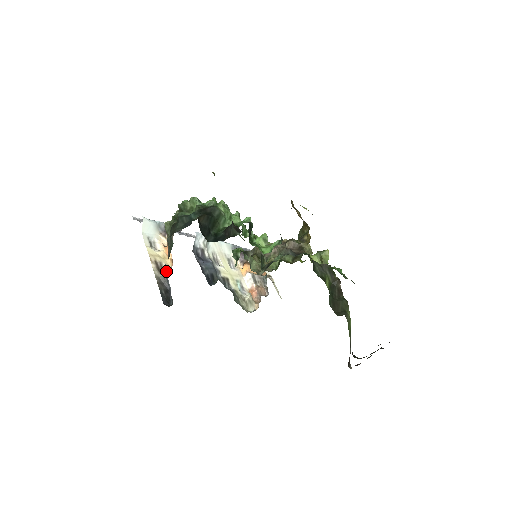
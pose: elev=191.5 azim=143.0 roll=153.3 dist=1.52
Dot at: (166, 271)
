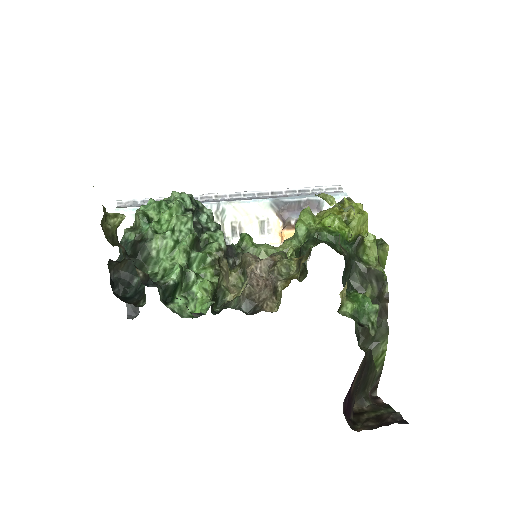
Dot at: occluded
